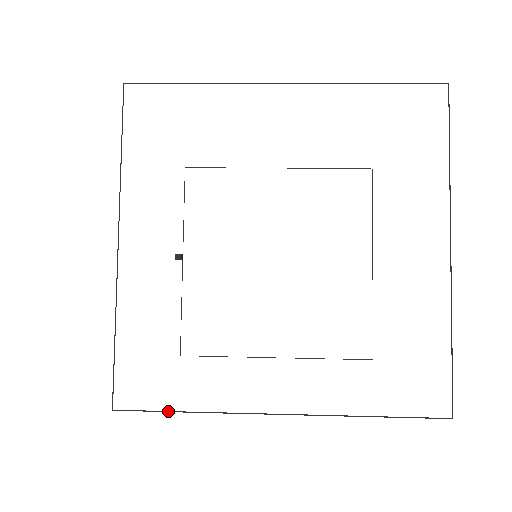
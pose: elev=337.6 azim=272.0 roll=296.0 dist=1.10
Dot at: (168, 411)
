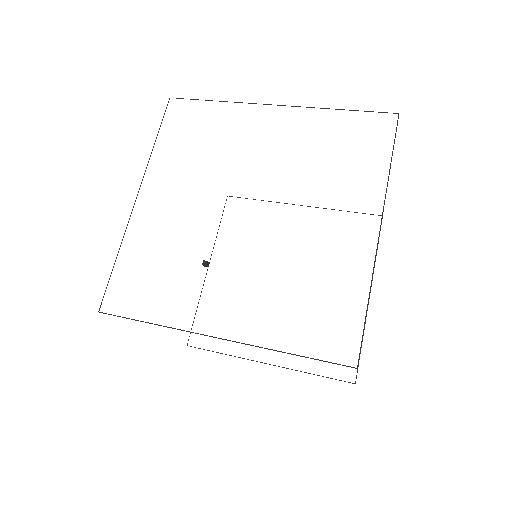
Dot at: (136, 320)
